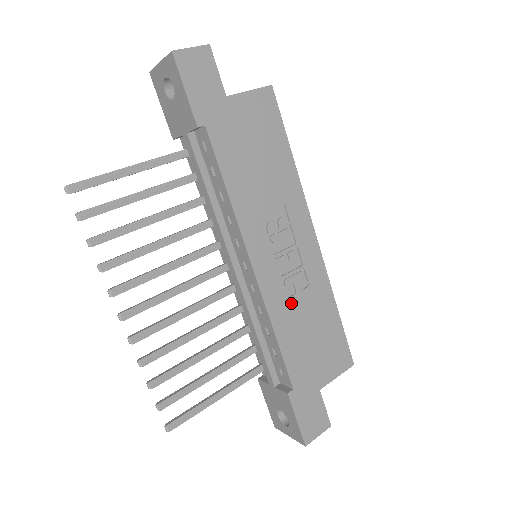
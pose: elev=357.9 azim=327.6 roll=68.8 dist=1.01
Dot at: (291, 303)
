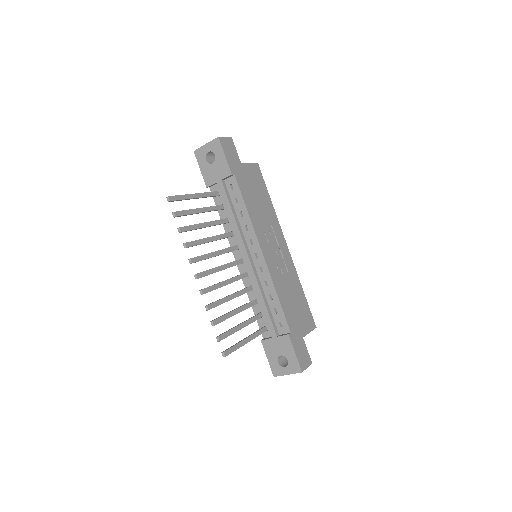
Dot at: (282, 280)
